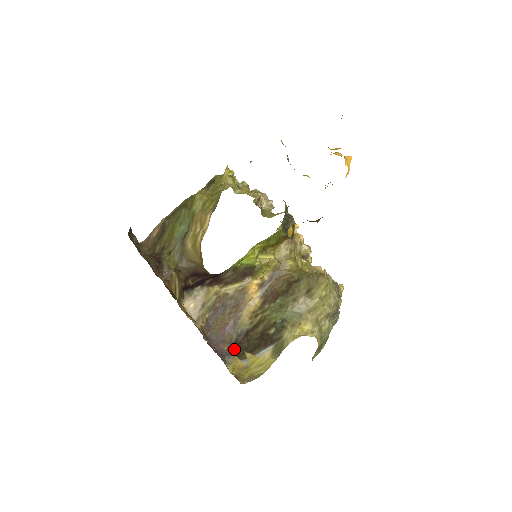
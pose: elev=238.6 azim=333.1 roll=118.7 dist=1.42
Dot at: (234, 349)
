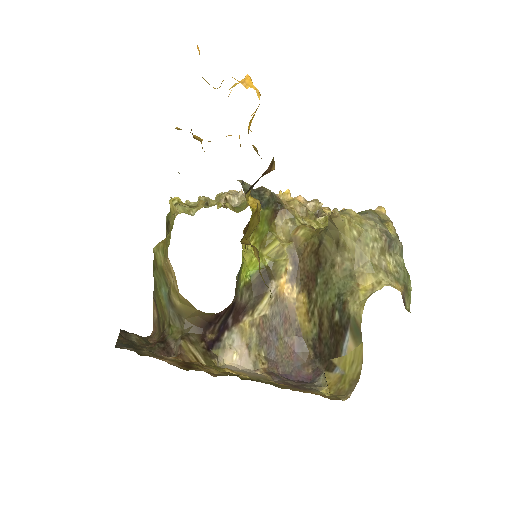
Dot at: (319, 365)
